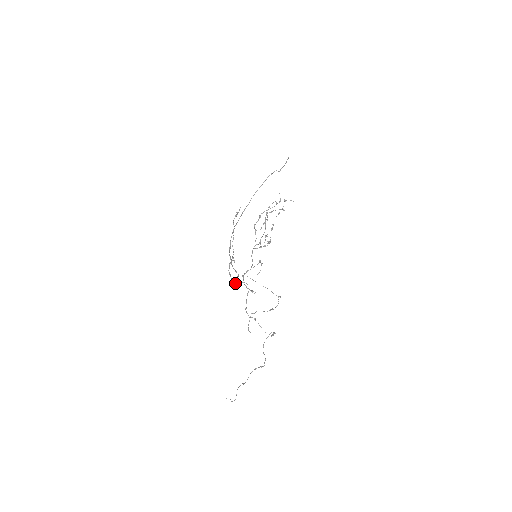
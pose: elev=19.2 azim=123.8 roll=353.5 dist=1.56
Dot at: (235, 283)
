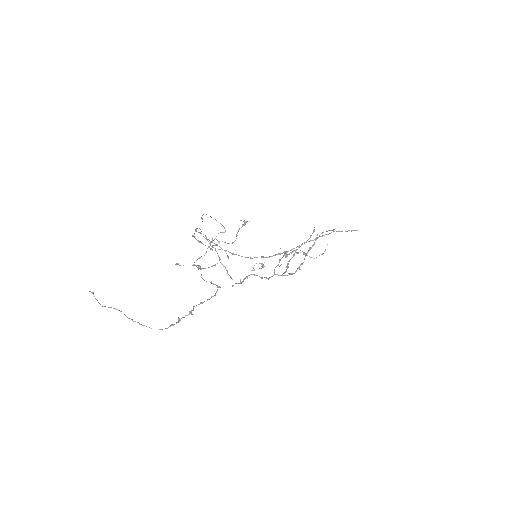
Dot at: (193, 235)
